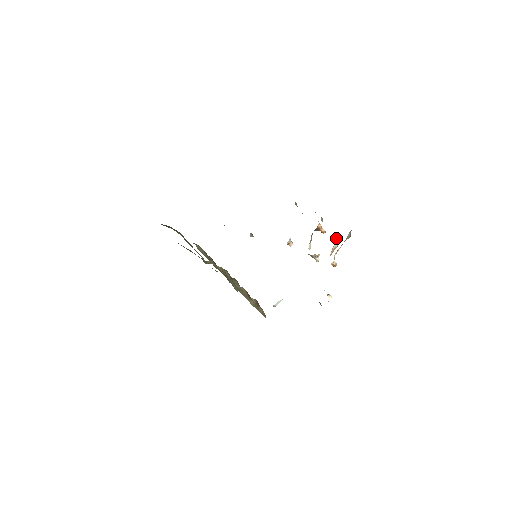
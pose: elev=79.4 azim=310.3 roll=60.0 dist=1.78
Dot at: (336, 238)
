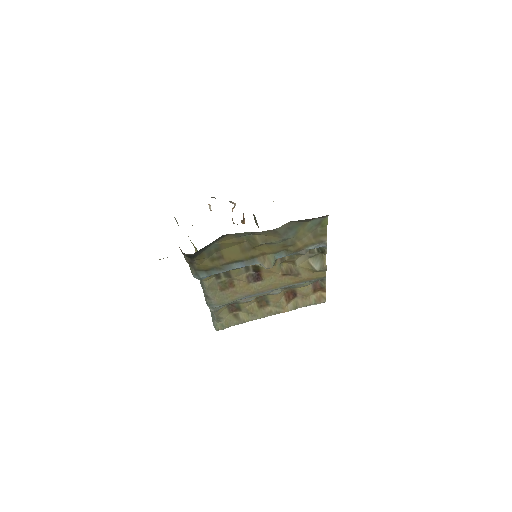
Dot at: occluded
